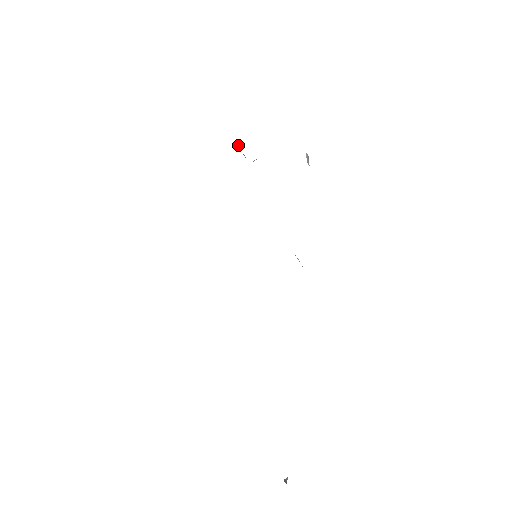
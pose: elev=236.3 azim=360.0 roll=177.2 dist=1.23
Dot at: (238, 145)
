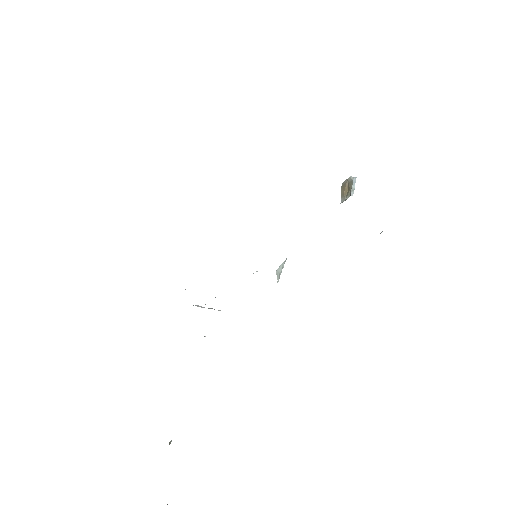
Dot at: (355, 179)
